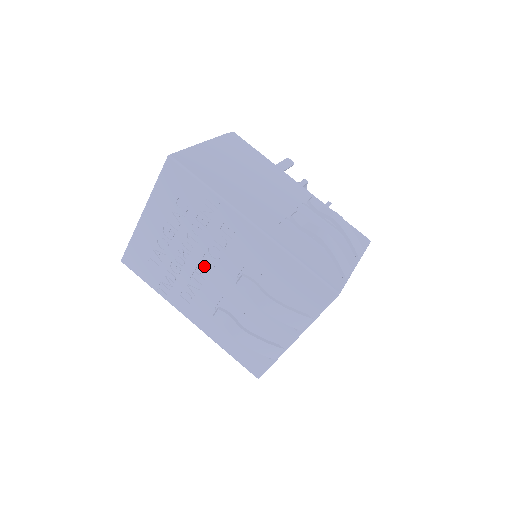
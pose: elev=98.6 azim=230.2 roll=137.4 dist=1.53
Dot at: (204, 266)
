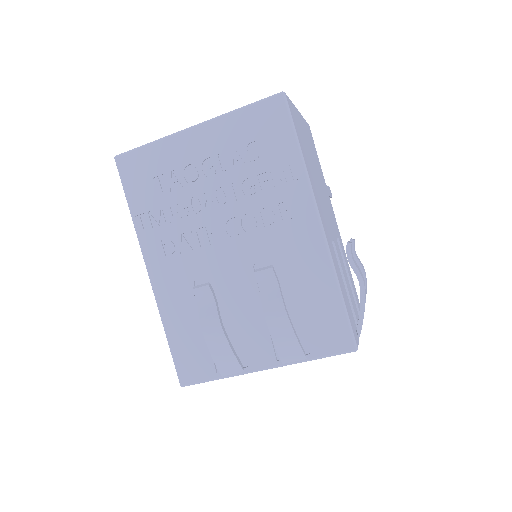
Dot at: (223, 229)
